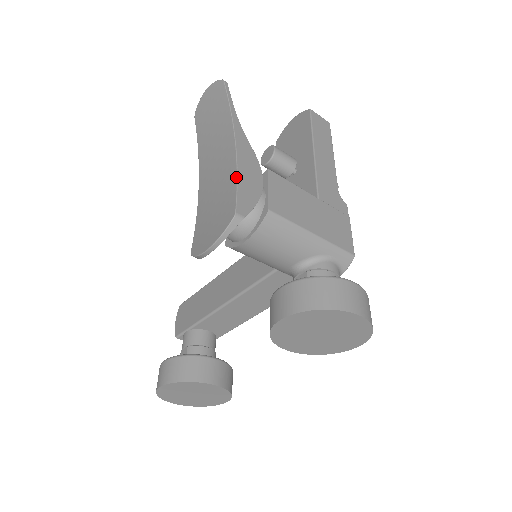
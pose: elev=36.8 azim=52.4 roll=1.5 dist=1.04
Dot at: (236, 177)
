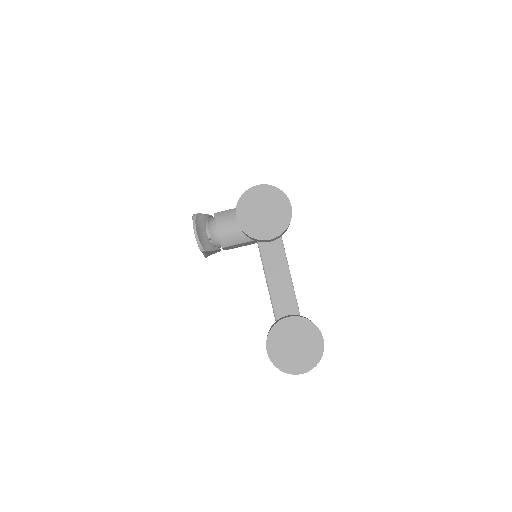
Dot at: occluded
